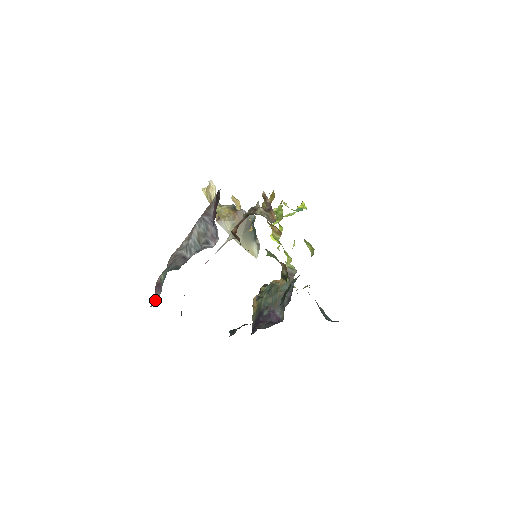
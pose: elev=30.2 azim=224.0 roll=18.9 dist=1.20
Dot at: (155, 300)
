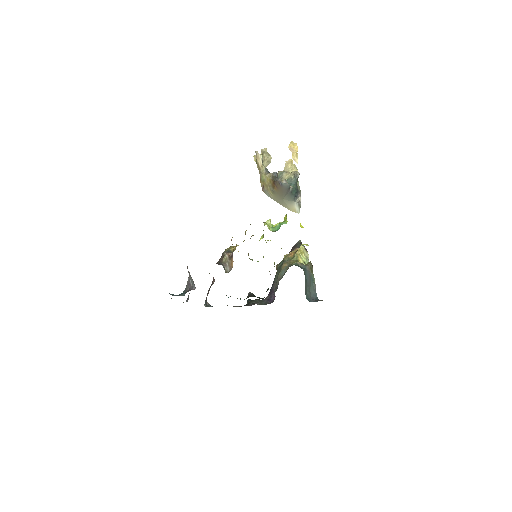
Dot at: (188, 297)
